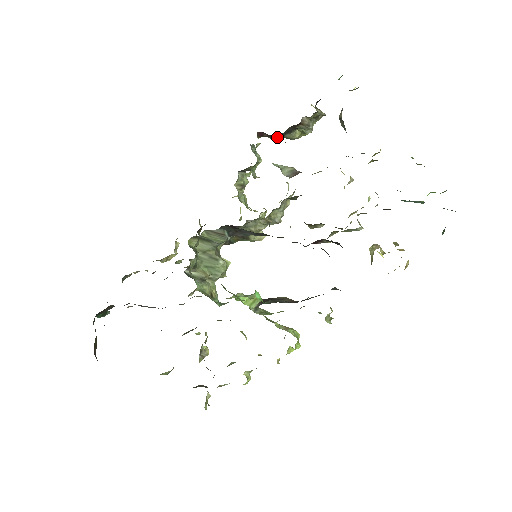
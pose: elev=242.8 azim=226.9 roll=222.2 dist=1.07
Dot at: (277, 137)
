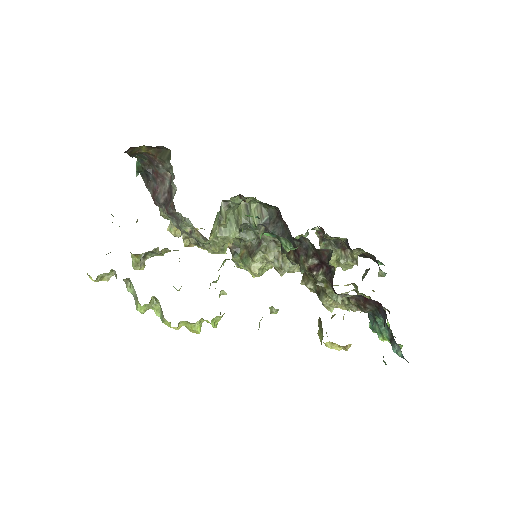
Dot at: (325, 243)
